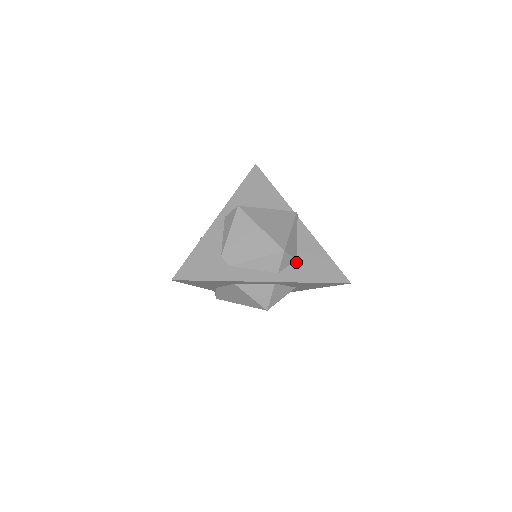
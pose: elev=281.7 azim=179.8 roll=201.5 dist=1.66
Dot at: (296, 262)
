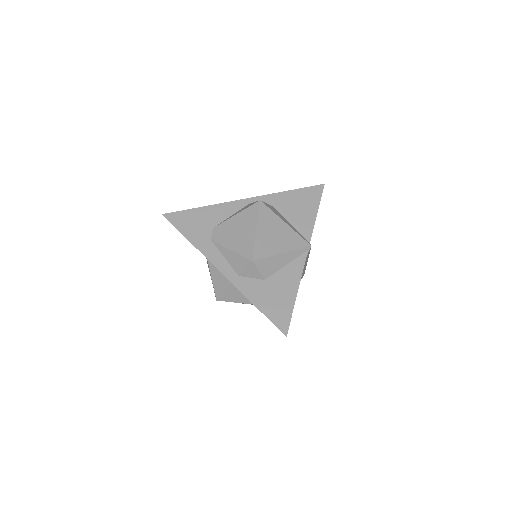
Dot at: (263, 281)
